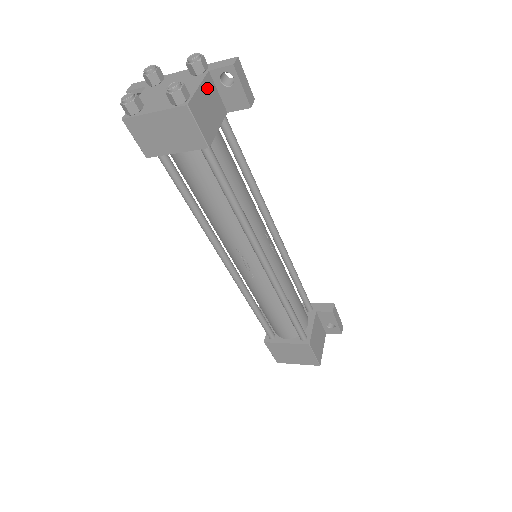
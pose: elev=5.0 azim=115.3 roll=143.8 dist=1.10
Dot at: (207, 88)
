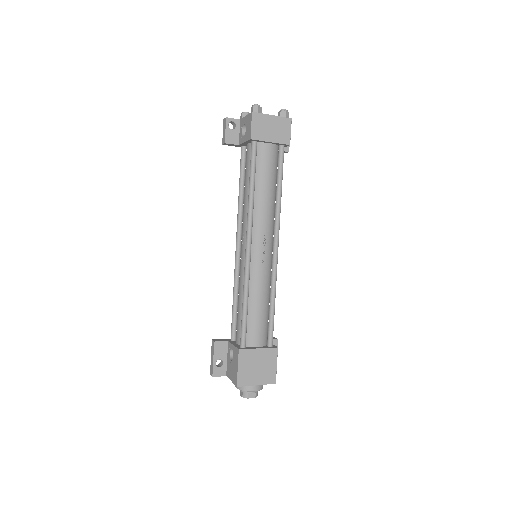
Dot at: occluded
